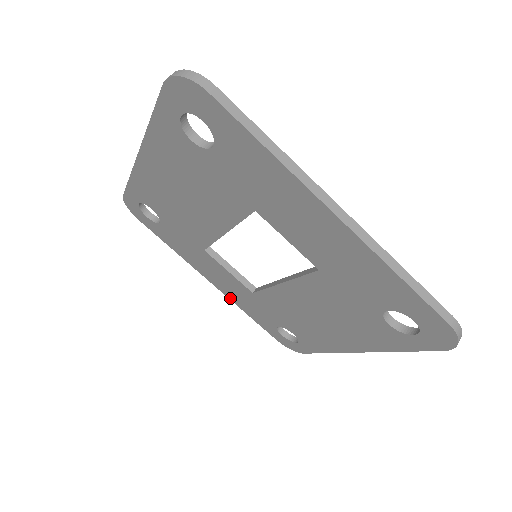
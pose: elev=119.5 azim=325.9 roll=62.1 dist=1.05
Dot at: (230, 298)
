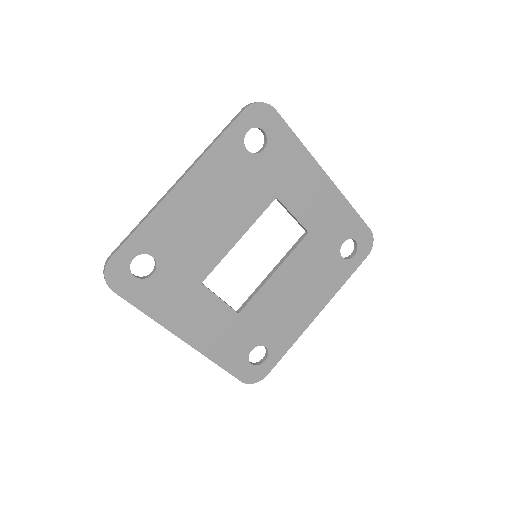
Dot at: (203, 351)
